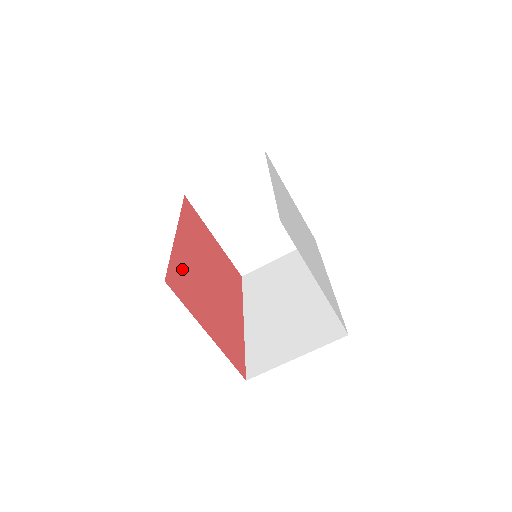
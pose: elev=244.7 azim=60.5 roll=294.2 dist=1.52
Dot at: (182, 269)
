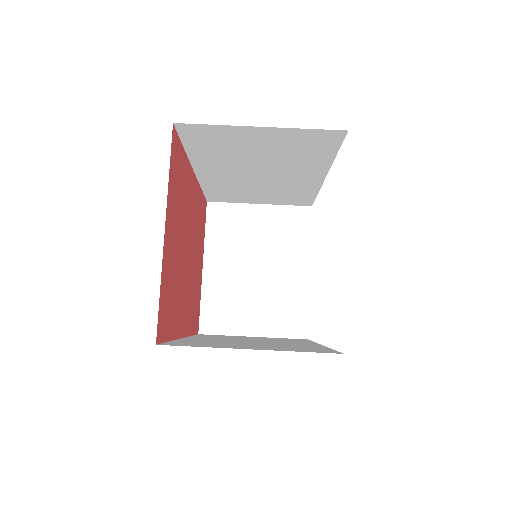
Dot at: (183, 175)
